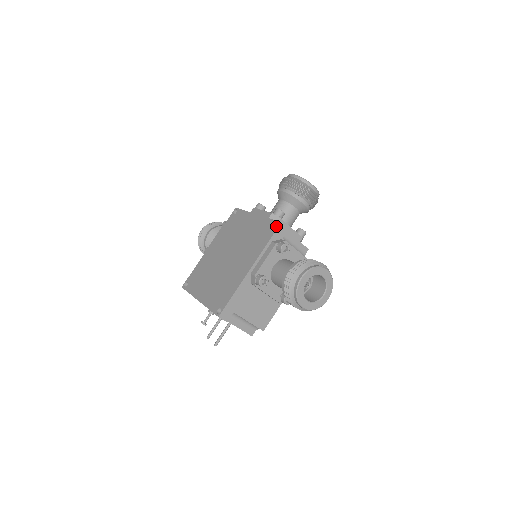
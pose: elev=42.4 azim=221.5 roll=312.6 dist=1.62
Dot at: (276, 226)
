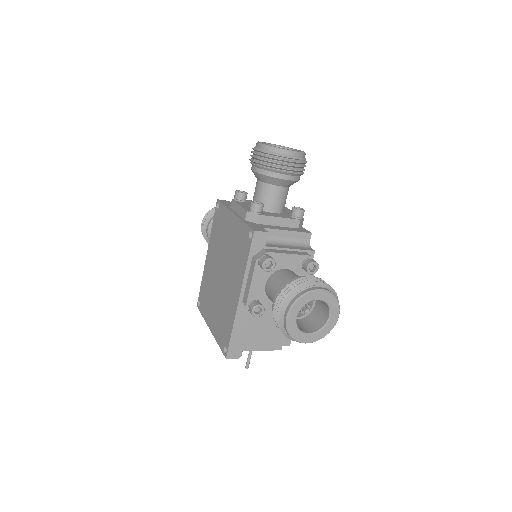
Dot at: occluded
